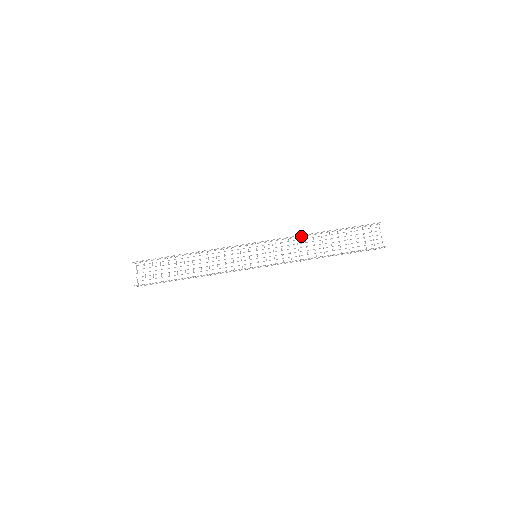
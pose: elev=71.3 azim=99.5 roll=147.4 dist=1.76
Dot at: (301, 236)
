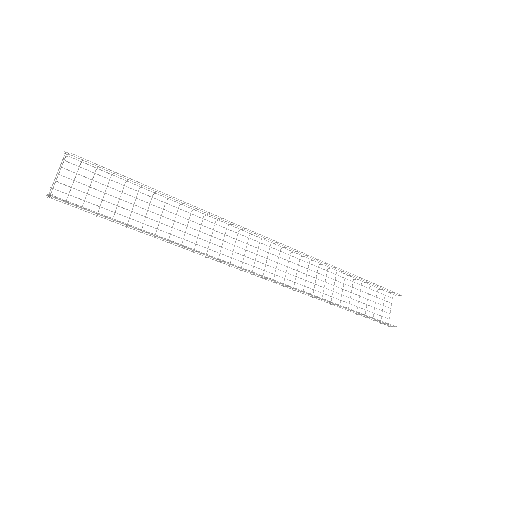
Dot at: occluded
